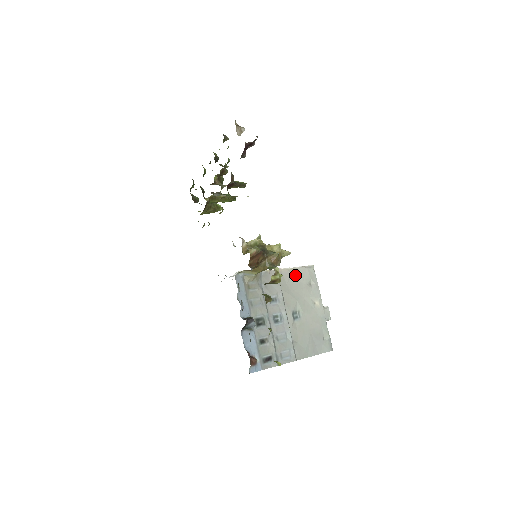
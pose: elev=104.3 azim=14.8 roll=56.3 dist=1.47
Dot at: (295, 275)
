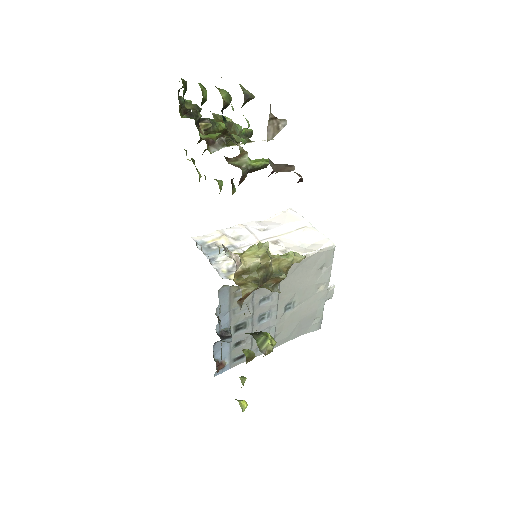
Dot at: (305, 263)
